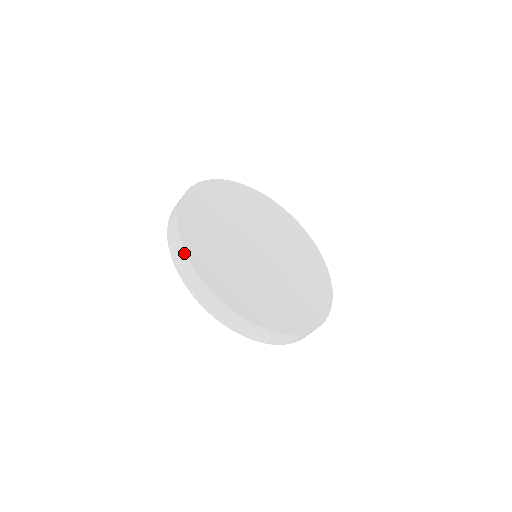
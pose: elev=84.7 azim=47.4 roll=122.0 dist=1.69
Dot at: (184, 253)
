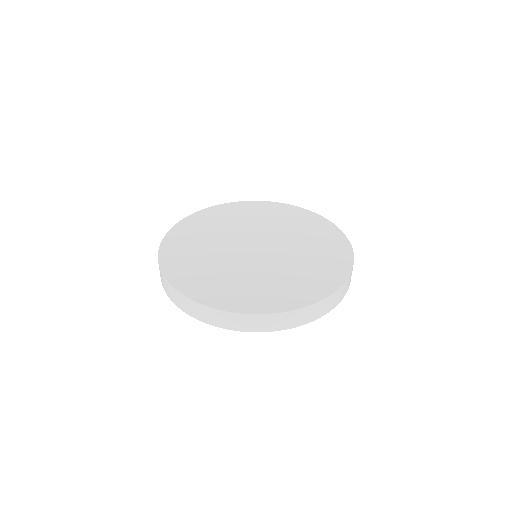
Dot at: (184, 219)
